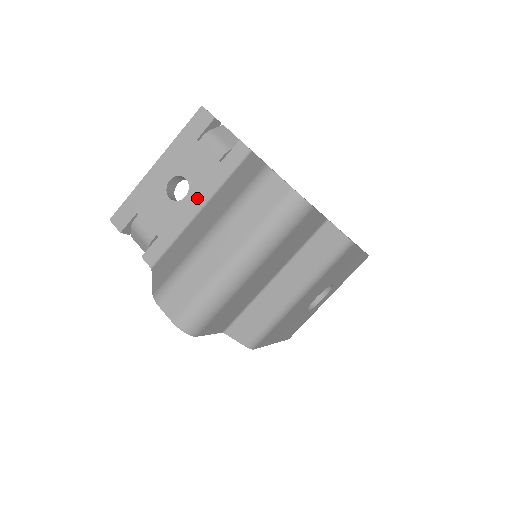
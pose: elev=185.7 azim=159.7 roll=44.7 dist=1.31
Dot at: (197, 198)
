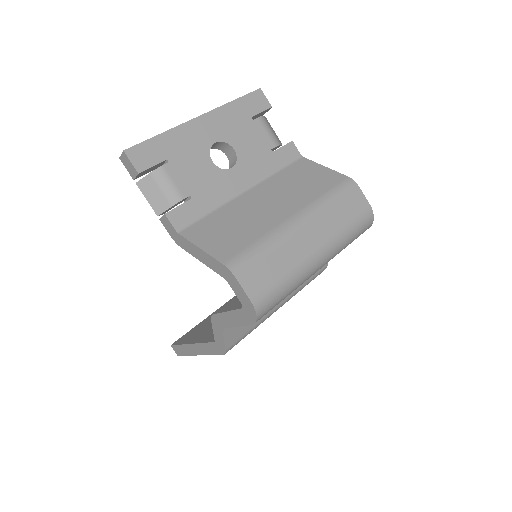
Dot at: (244, 175)
